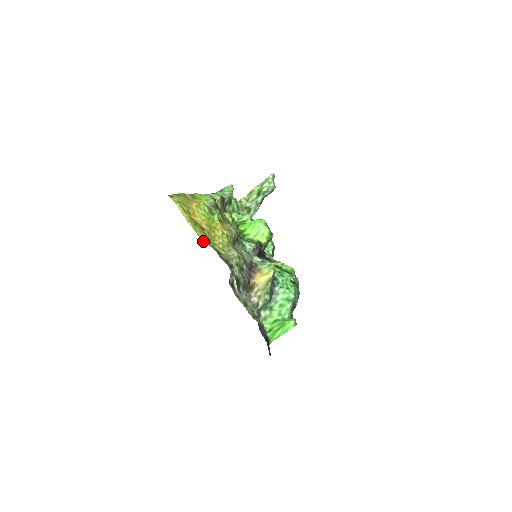
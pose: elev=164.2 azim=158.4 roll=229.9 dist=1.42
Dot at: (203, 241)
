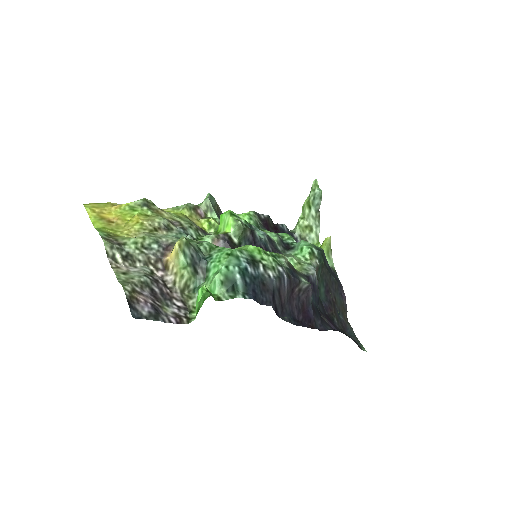
Dot at: (96, 228)
